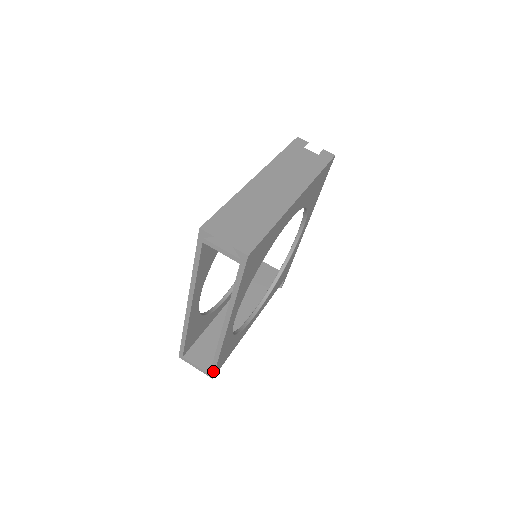
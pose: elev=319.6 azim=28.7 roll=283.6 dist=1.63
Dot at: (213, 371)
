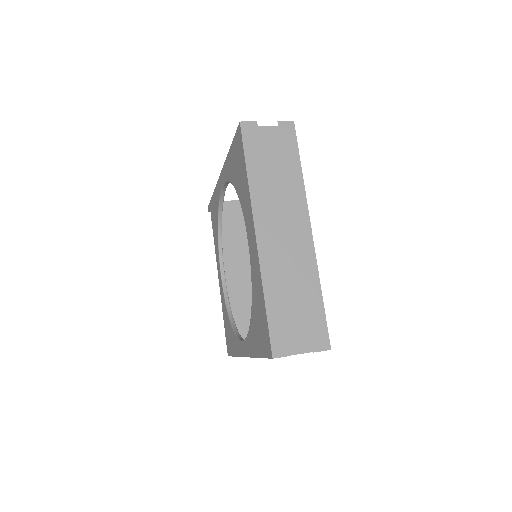
Dot at: occluded
